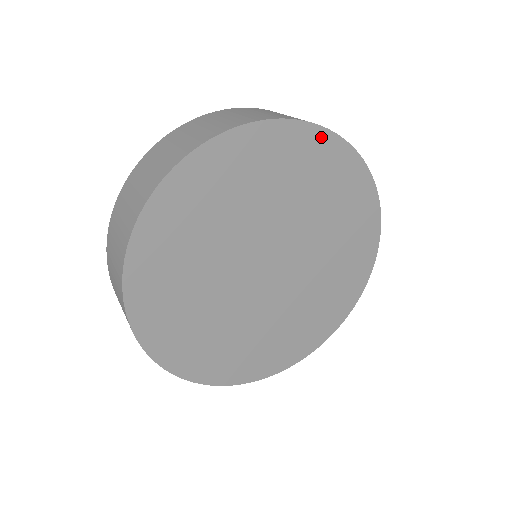
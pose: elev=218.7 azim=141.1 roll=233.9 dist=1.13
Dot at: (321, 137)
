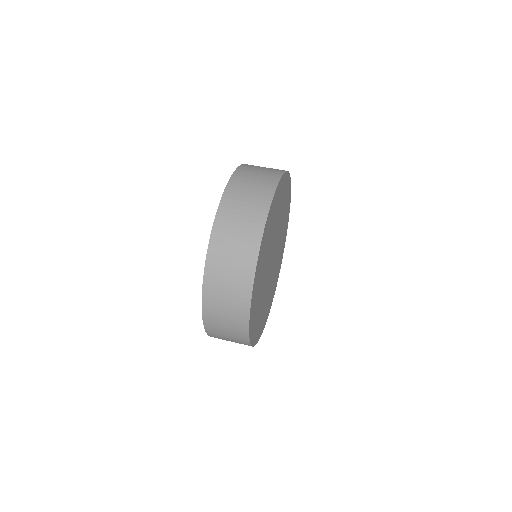
Dot at: (289, 210)
